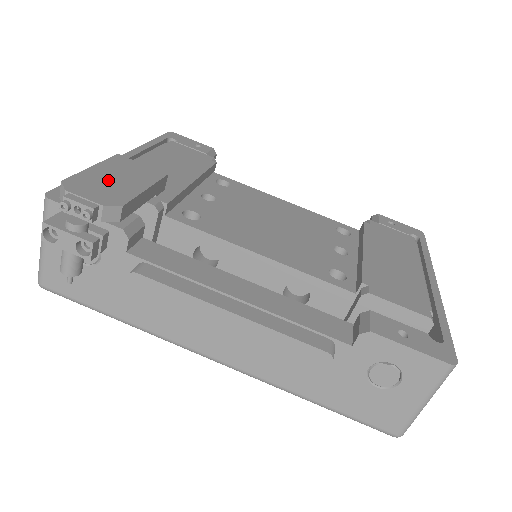
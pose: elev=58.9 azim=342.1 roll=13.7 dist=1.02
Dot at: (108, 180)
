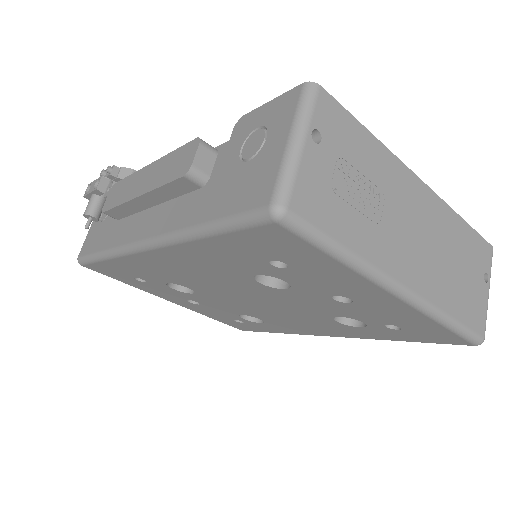
Dot at: occluded
